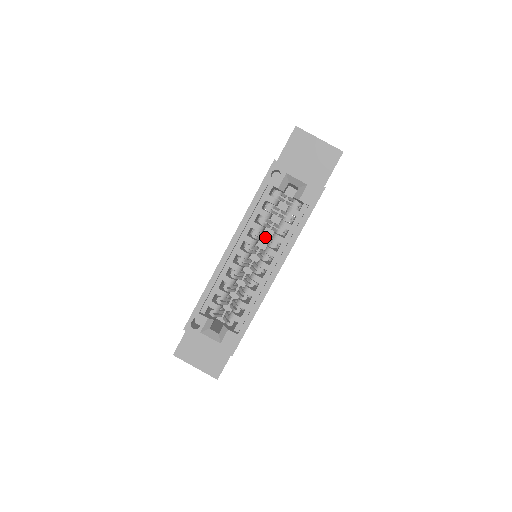
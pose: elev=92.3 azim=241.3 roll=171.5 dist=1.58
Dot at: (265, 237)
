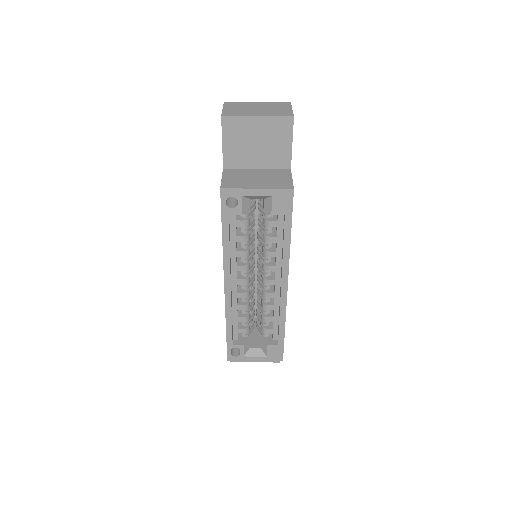
Dot at: (255, 235)
